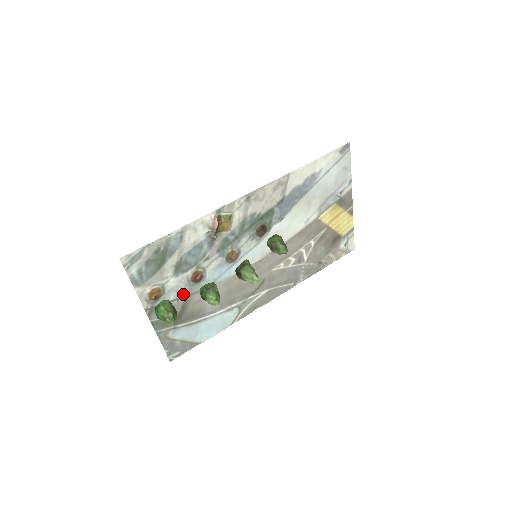
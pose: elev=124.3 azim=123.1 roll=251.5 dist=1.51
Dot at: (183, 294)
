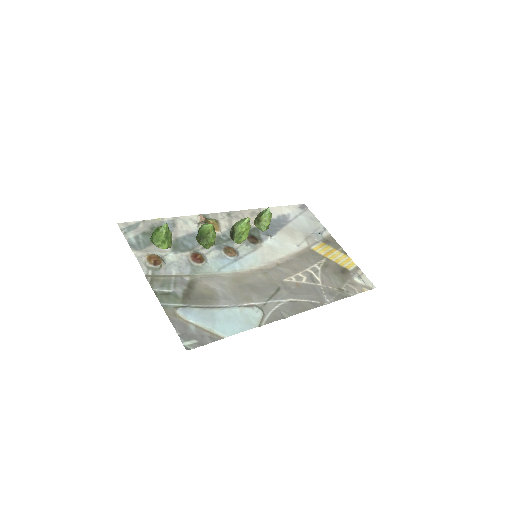
Dot at: (186, 272)
